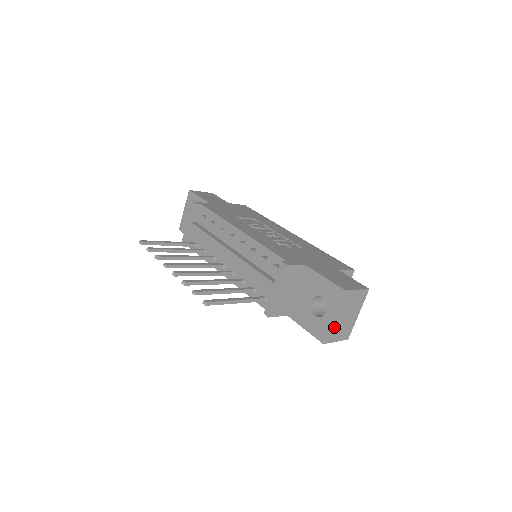
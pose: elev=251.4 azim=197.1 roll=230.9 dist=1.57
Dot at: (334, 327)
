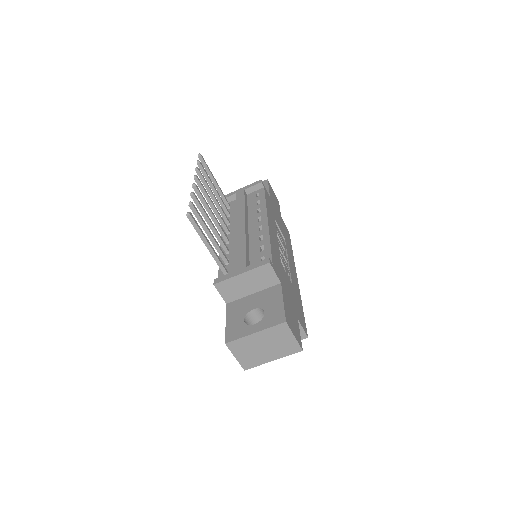
Dot at: (247, 342)
